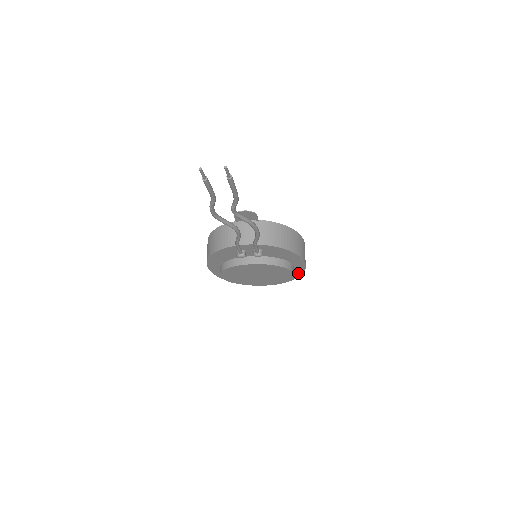
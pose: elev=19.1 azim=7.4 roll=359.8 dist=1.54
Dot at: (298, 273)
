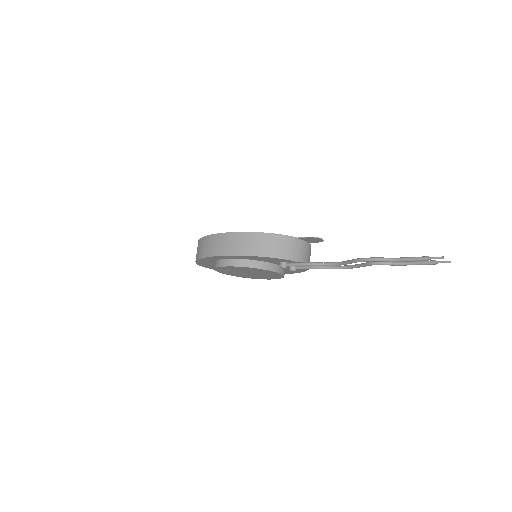
Dot at: occluded
